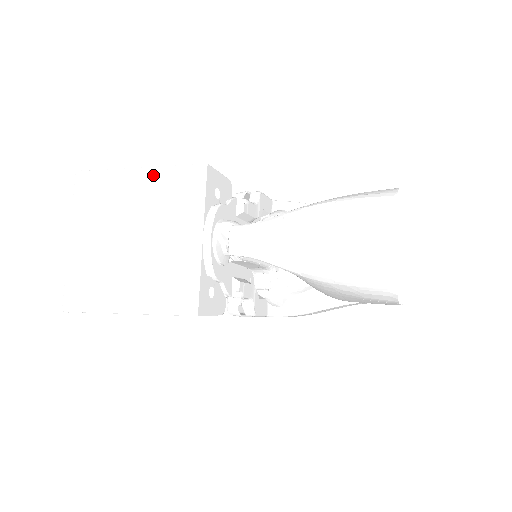
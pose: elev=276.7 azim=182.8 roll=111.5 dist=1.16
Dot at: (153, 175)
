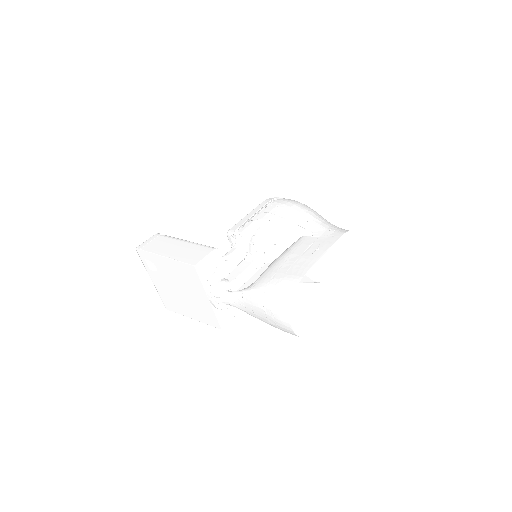
Dot at: (172, 263)
